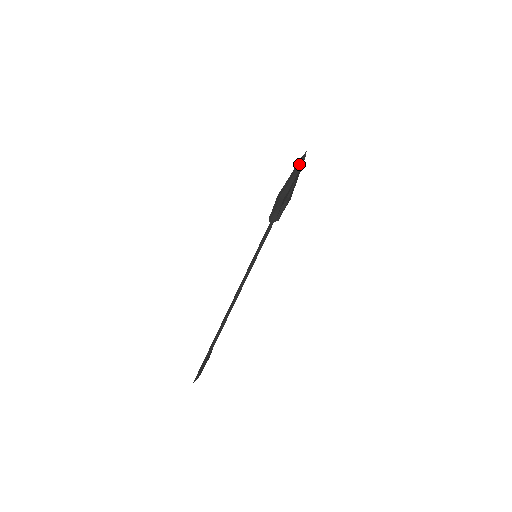
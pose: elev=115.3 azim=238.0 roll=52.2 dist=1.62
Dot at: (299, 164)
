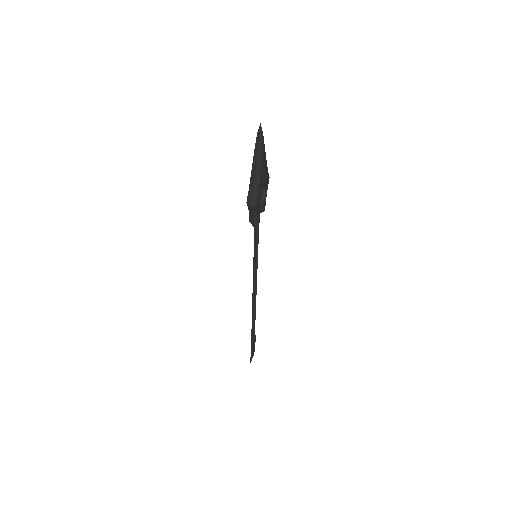
Dot at: (257, 147)
